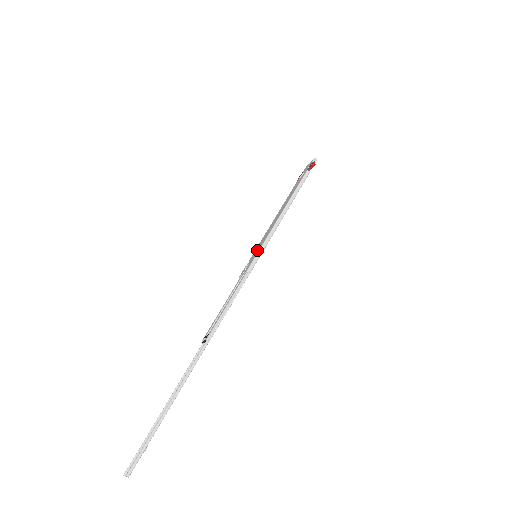
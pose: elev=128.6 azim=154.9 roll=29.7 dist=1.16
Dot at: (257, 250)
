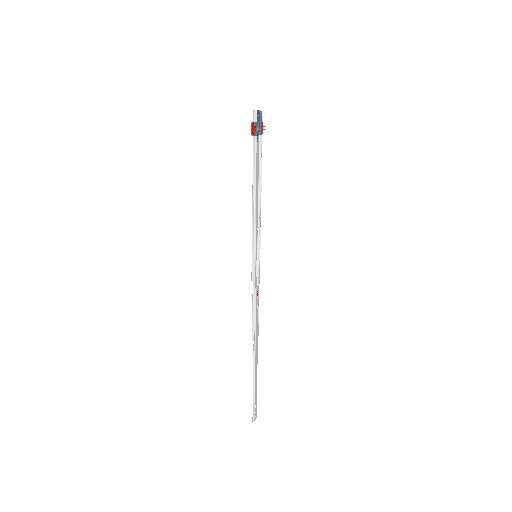
Dot at: occluded
